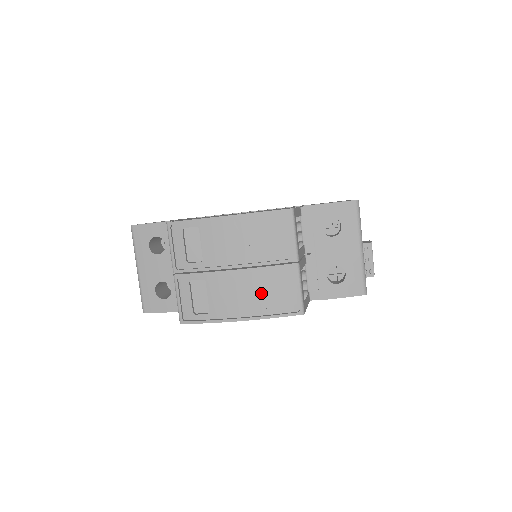
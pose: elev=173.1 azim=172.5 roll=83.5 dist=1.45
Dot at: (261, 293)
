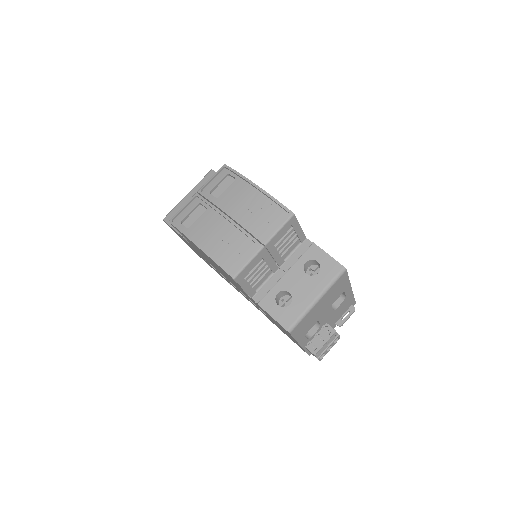
Dot at: (225, 243)
